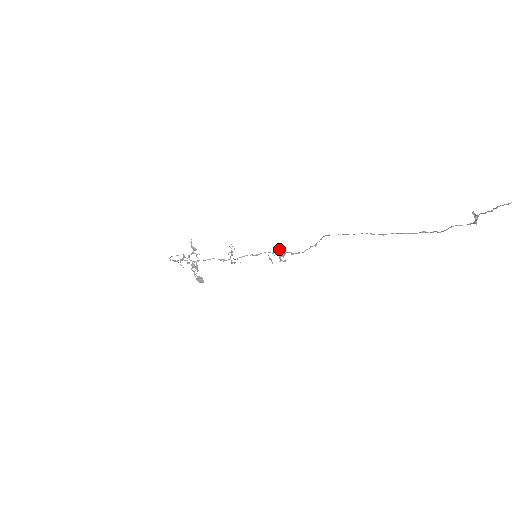
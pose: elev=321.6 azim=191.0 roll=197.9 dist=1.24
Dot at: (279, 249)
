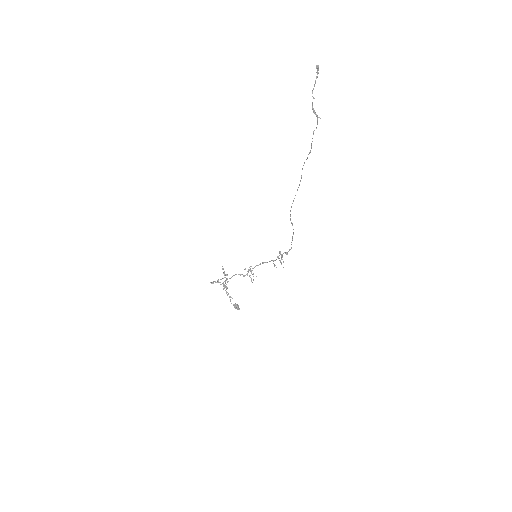
Dot at: (279, 255)
